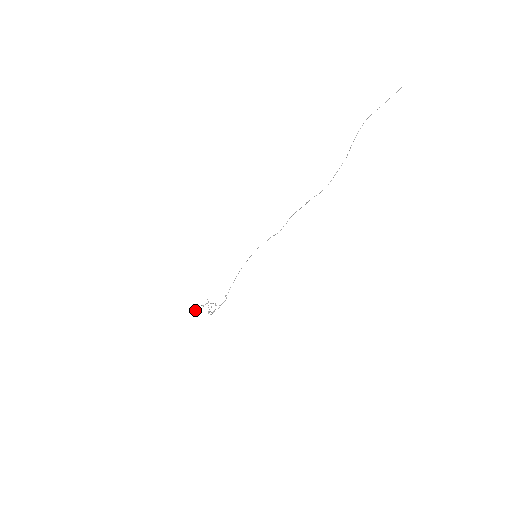
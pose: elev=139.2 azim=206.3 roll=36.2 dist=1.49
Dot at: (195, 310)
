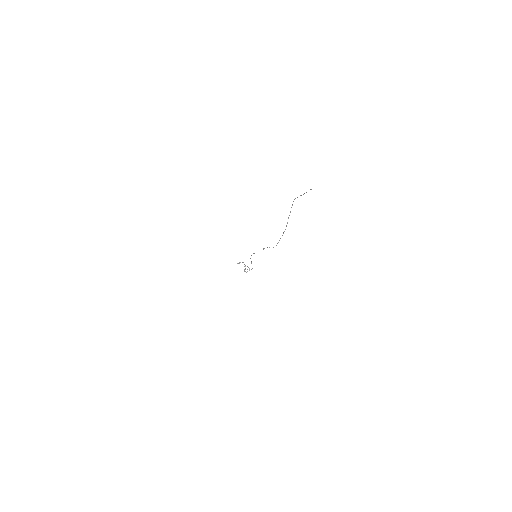
Dot at: (237, 263)
